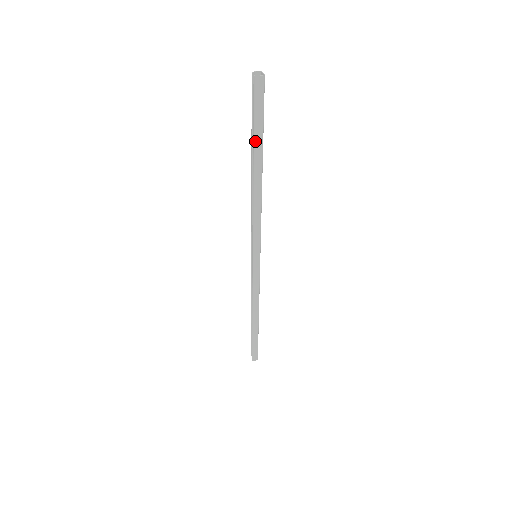
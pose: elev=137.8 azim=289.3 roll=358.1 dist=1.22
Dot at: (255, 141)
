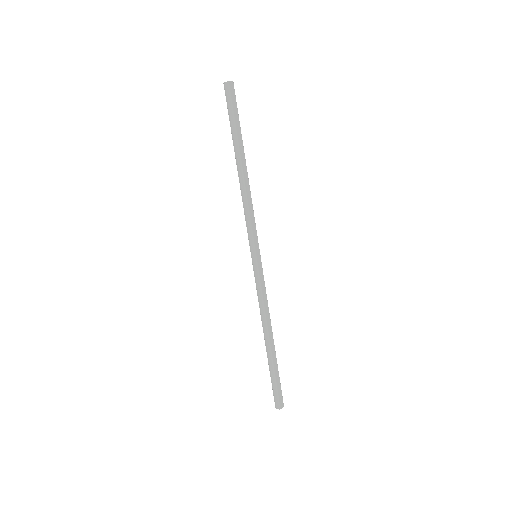
Dot at: (232, 135)
